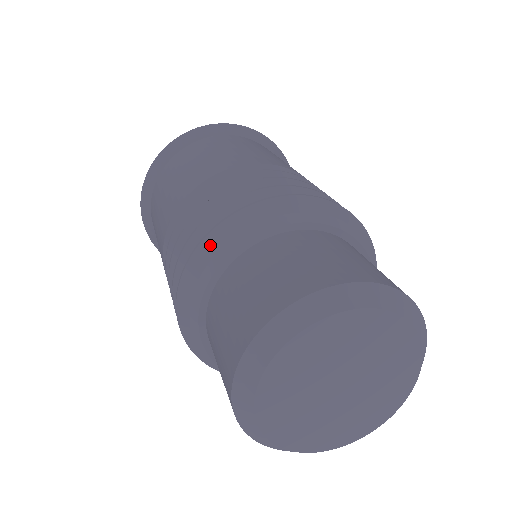
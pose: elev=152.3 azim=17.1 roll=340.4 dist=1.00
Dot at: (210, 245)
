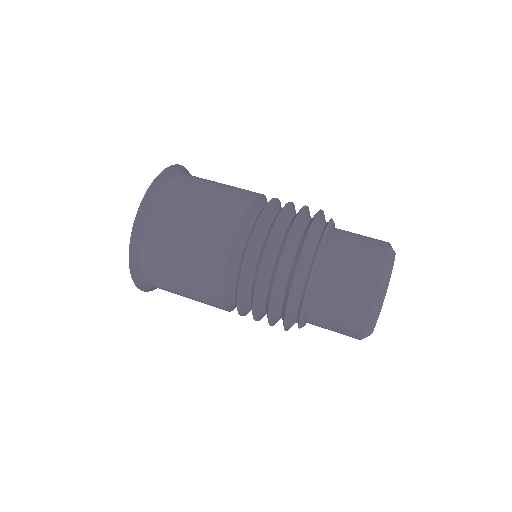
Dot at: (289, 321)
